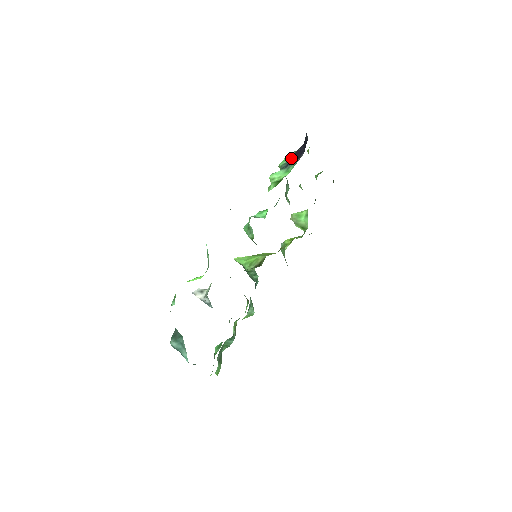
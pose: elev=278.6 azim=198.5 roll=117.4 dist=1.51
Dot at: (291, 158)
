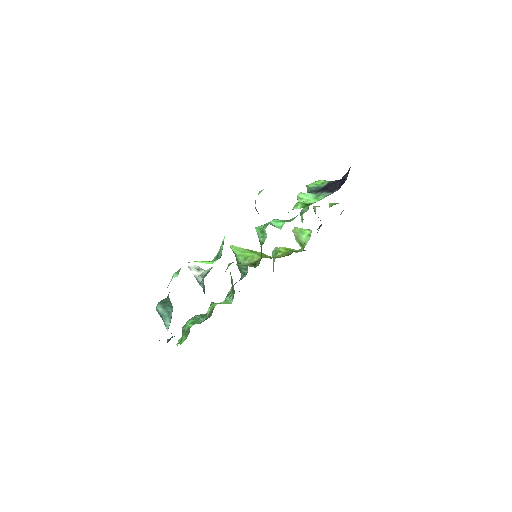
Dot at: (322, 186)
